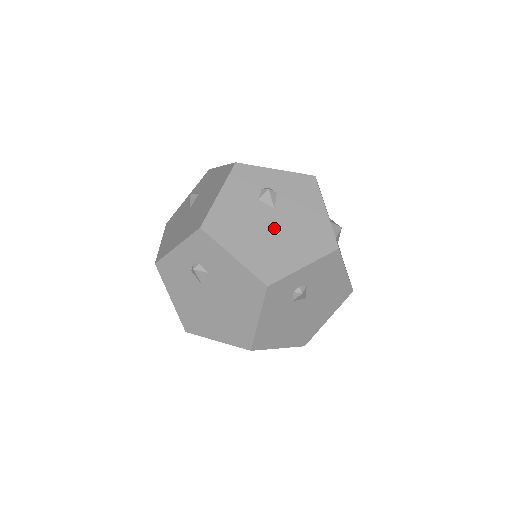
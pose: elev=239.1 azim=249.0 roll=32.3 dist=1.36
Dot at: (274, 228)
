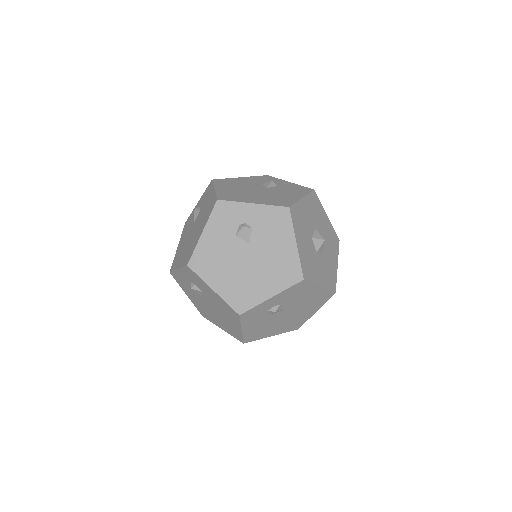
Dot at: (289, 315)
